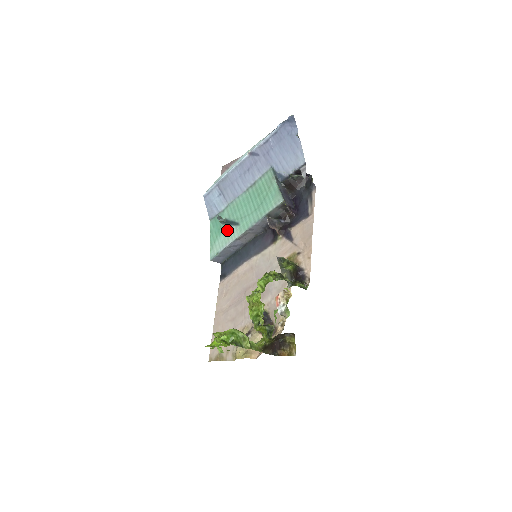
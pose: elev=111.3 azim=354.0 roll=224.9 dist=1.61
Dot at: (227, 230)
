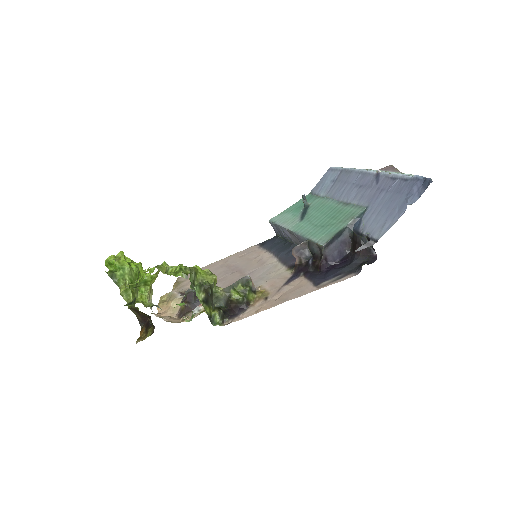
Dot at: (297, 214)
